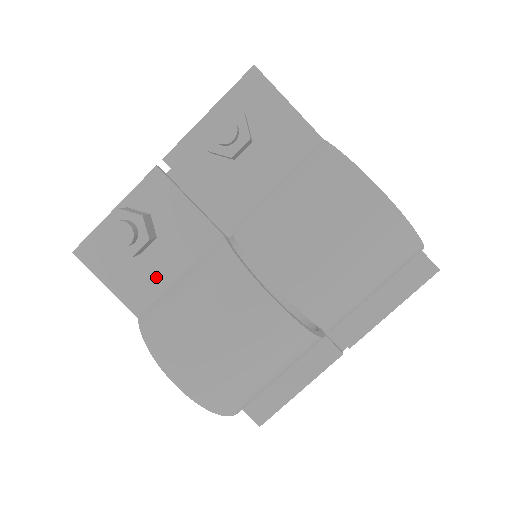
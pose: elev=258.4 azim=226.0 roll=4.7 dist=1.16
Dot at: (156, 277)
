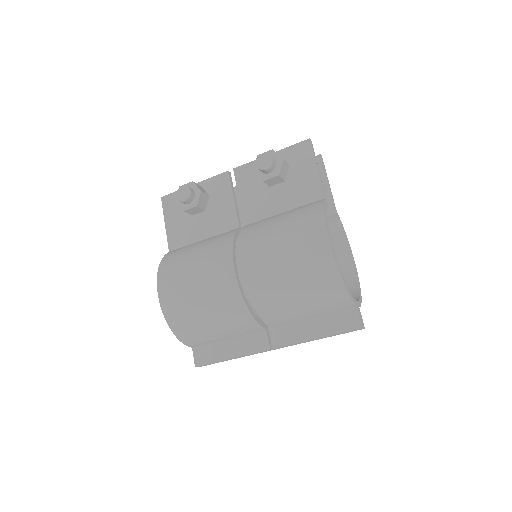
Dot at: (192, 233)
